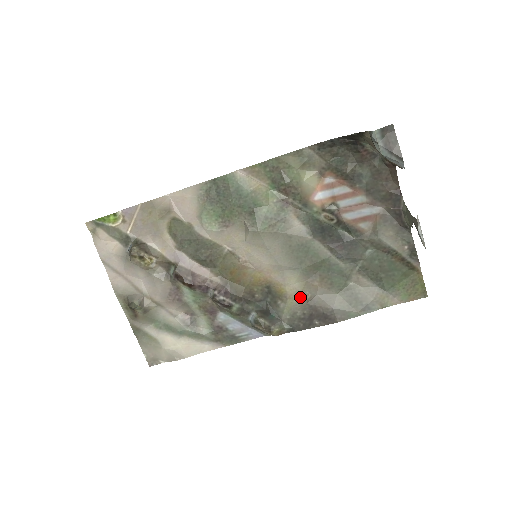
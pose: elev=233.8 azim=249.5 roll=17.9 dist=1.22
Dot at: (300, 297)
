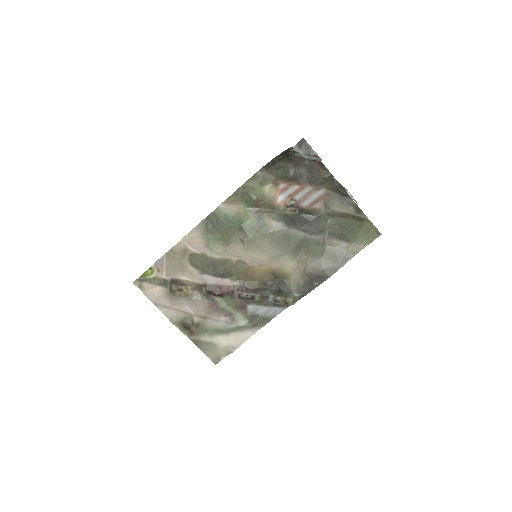
Dot at: (297, 271)
